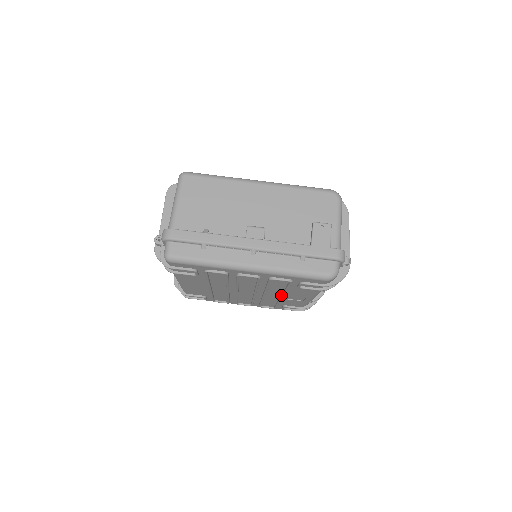
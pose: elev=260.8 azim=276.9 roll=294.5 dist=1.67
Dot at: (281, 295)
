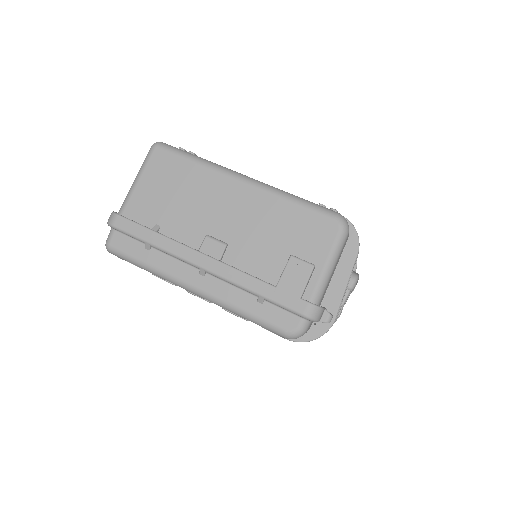
Dot at: occluded
